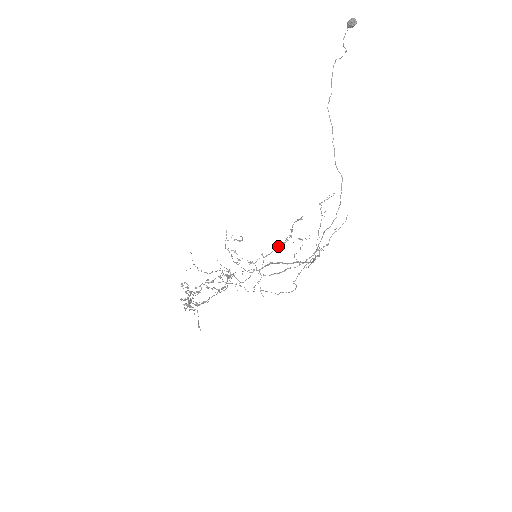
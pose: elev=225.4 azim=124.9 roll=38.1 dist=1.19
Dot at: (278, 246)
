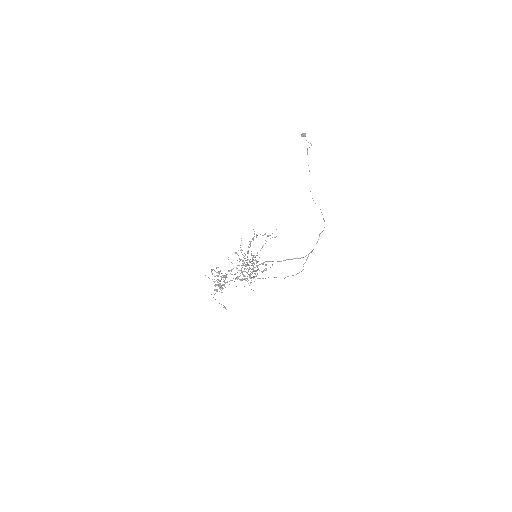
Dot at: occluded
